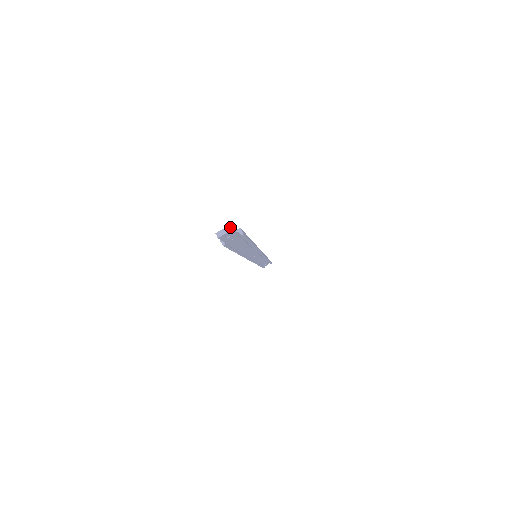
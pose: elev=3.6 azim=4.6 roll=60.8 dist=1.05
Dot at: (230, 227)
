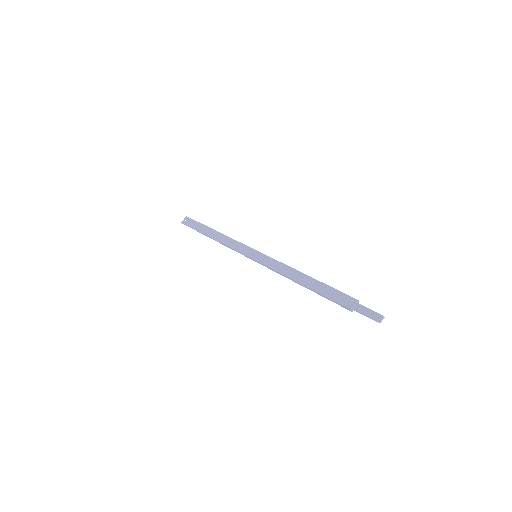
Dot at: (381, 315)
